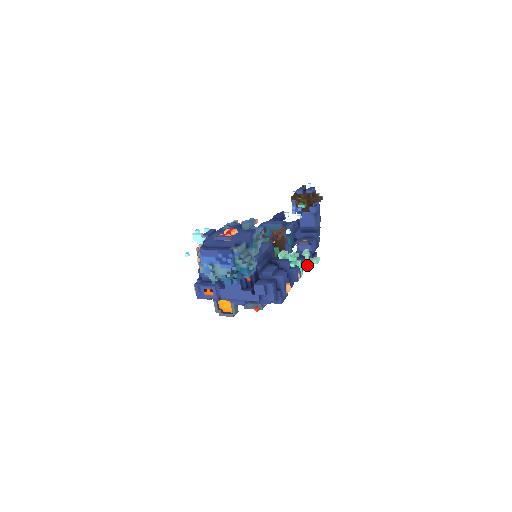
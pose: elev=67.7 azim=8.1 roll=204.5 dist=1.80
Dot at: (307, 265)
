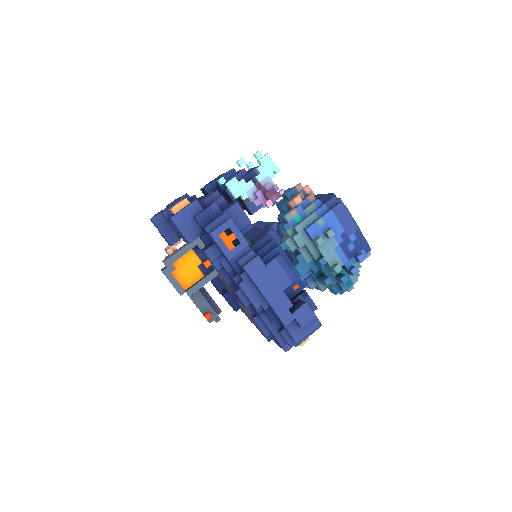
Dot at: occluded
